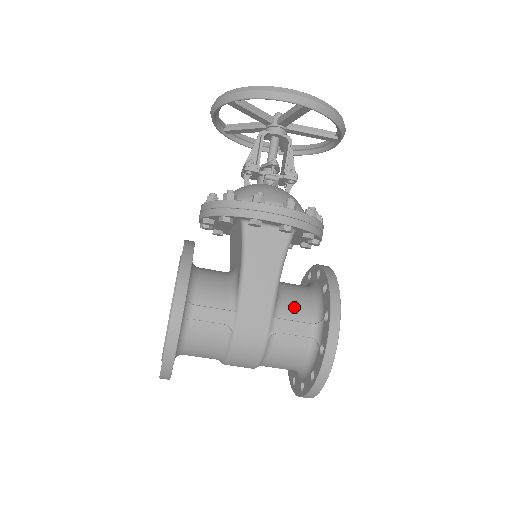
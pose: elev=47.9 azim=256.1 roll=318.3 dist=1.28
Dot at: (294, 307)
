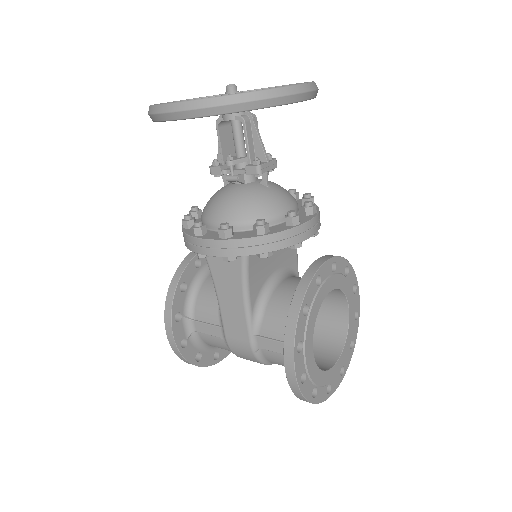
Dot at: (273, 324)
